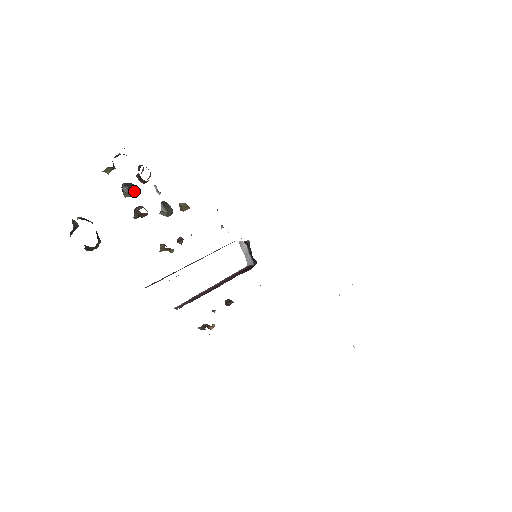
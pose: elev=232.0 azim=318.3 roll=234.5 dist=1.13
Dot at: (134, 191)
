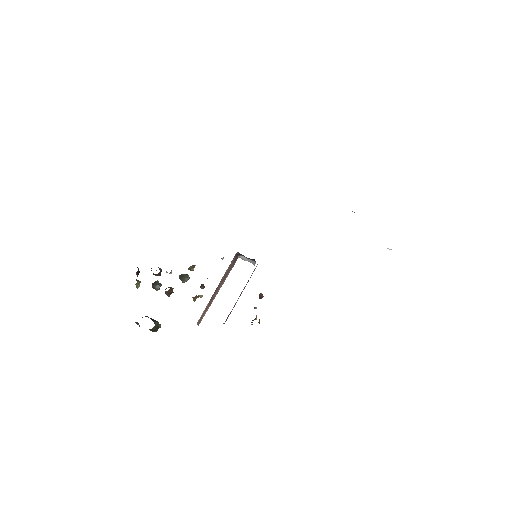
Dot at: (159, 284)
